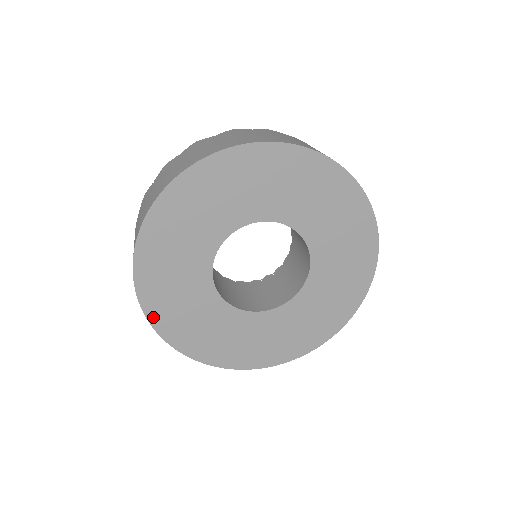
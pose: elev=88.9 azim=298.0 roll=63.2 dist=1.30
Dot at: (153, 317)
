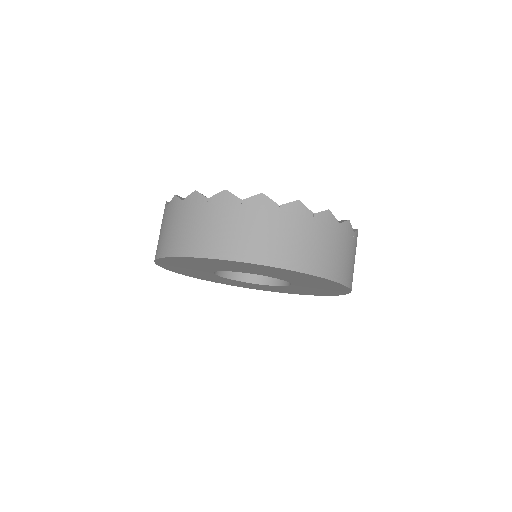
Dot at: (161, 260)
